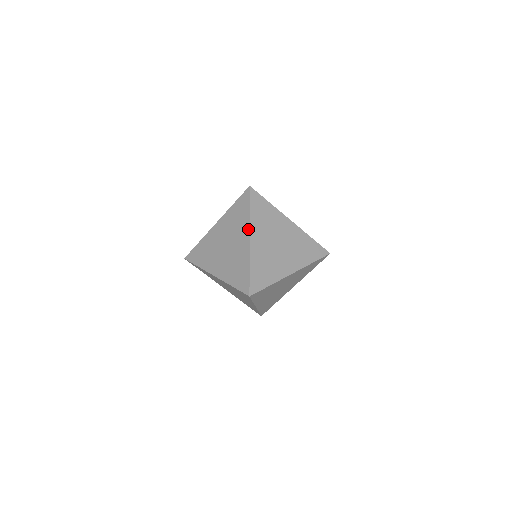
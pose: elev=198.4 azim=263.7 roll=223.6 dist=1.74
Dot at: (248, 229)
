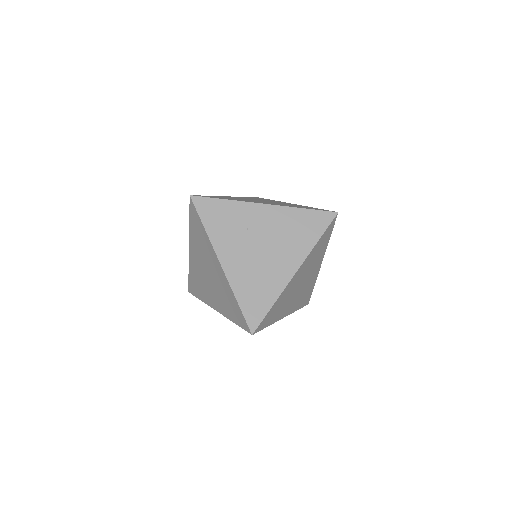
Dot at: (213, 252)
